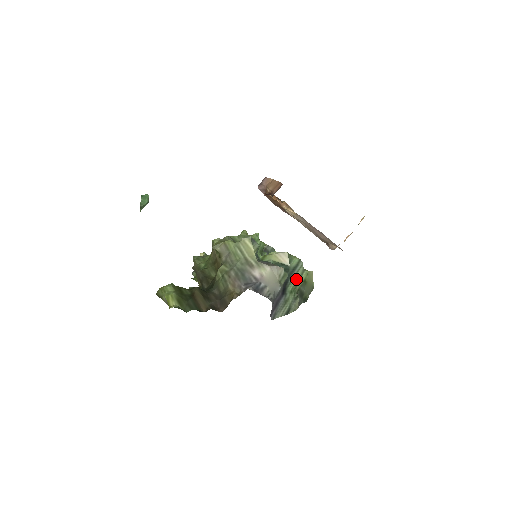
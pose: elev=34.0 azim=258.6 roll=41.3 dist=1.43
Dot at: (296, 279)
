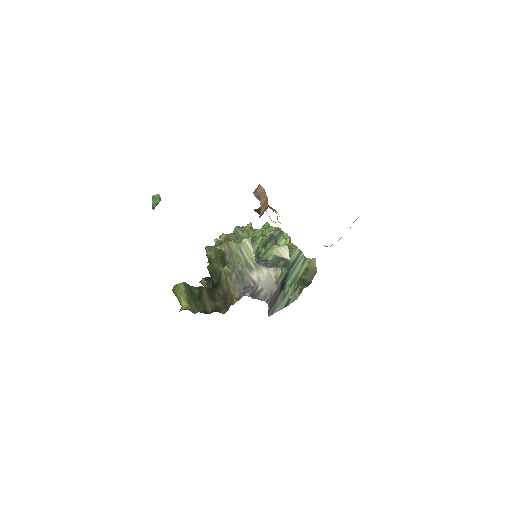
Dot at: (296, 271)
